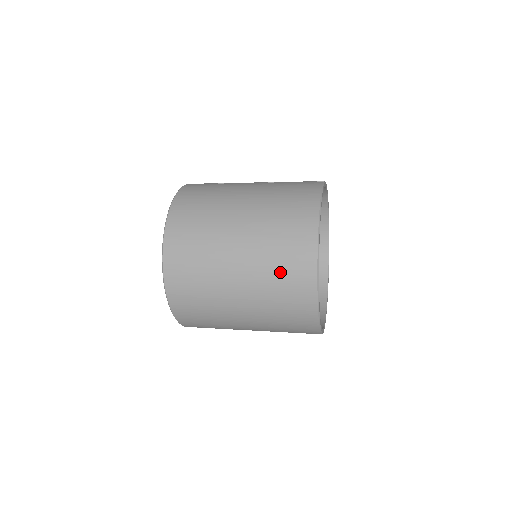
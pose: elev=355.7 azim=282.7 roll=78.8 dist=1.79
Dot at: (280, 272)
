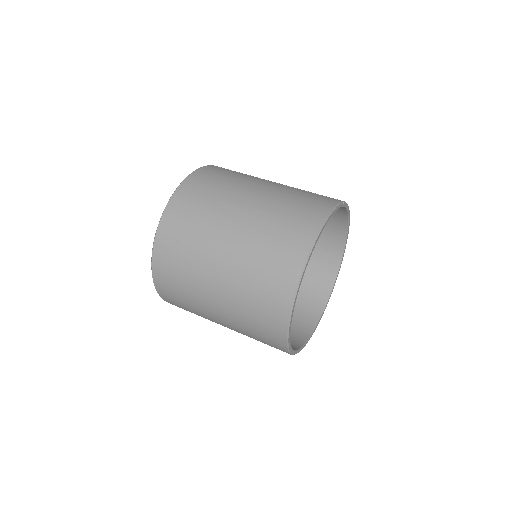
Dot at: (261, 275)
